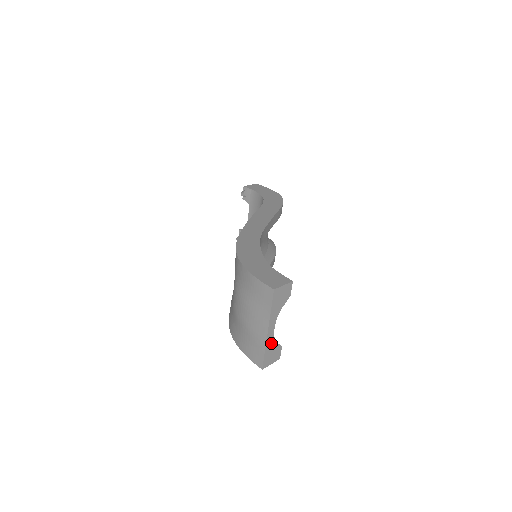
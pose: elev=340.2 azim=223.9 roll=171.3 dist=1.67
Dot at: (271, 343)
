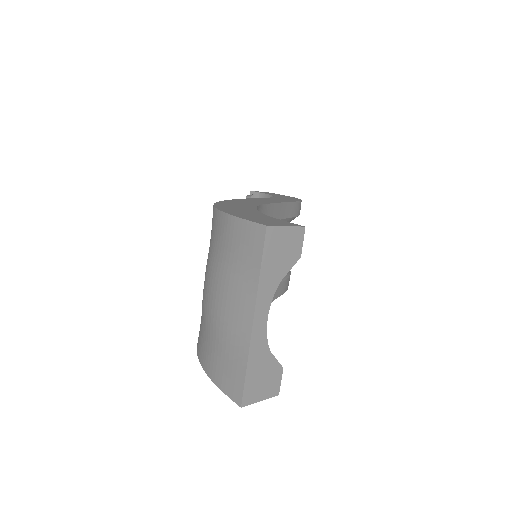
Dot at: (260, 351)
